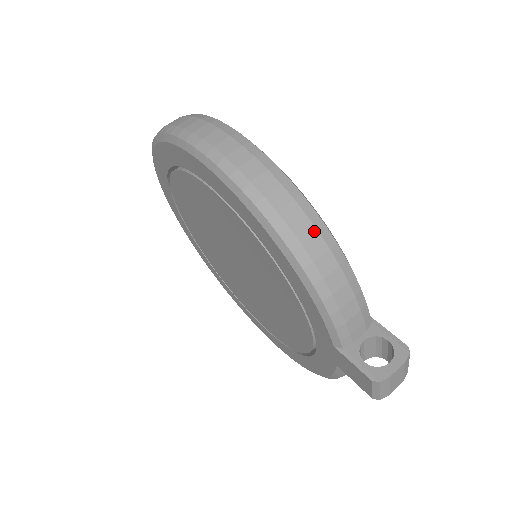
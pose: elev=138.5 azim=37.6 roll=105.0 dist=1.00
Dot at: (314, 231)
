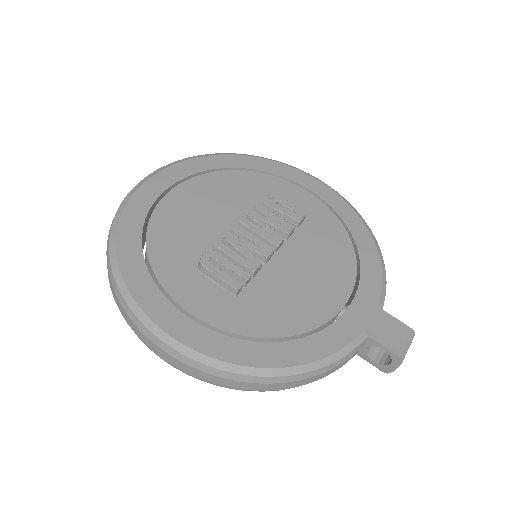
Dot at: (282, 384)
